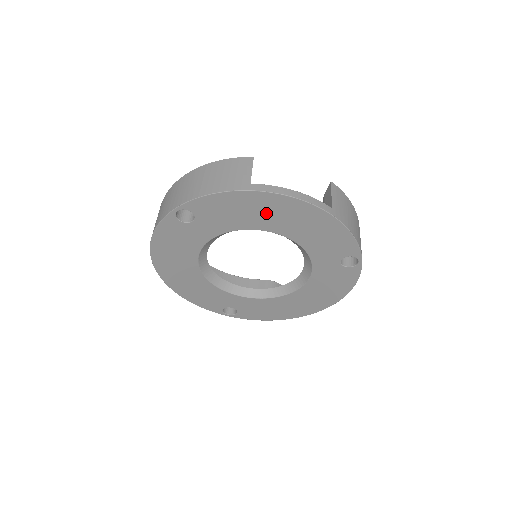
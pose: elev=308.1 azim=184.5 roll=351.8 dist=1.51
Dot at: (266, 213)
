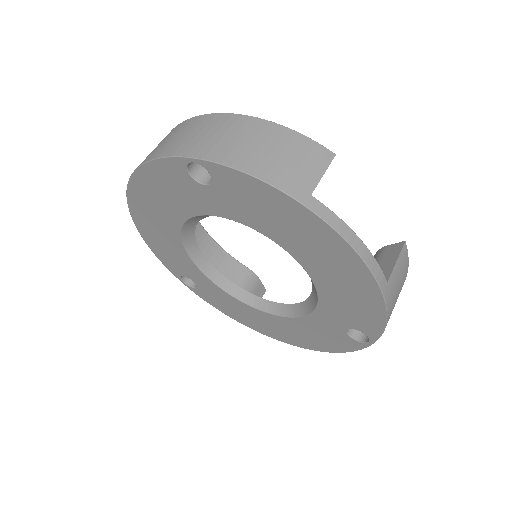
Dot at: (305, 239)
